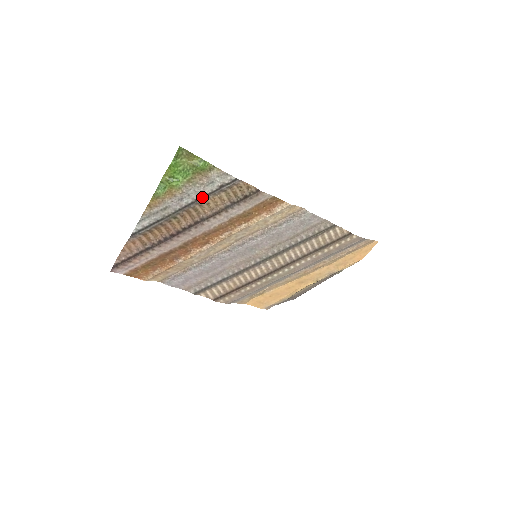
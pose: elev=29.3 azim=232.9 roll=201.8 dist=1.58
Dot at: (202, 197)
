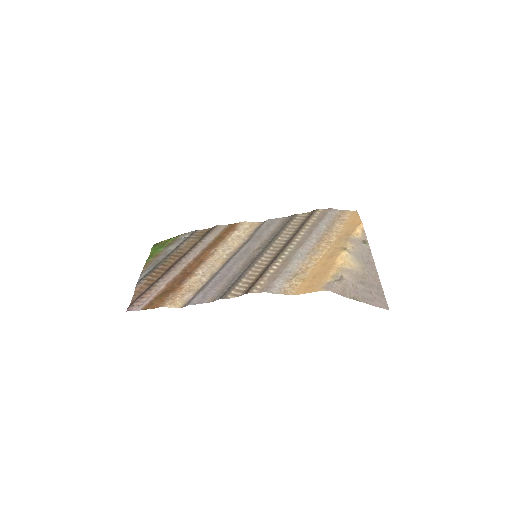
Dot at: (179, 246)
